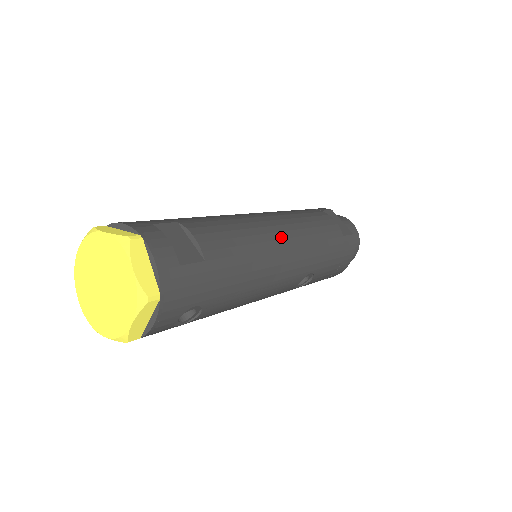
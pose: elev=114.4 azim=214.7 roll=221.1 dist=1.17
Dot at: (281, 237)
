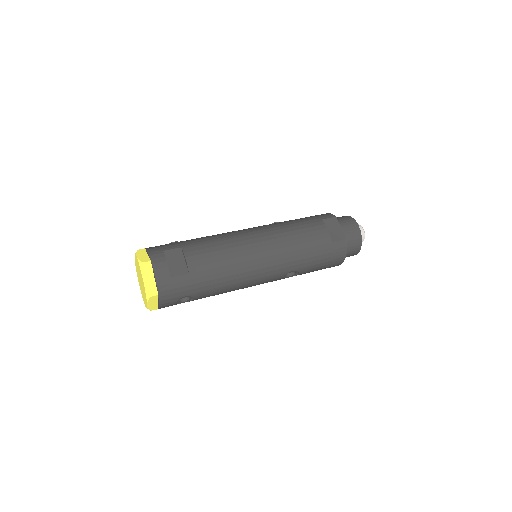
Dot at: (259, 251)
